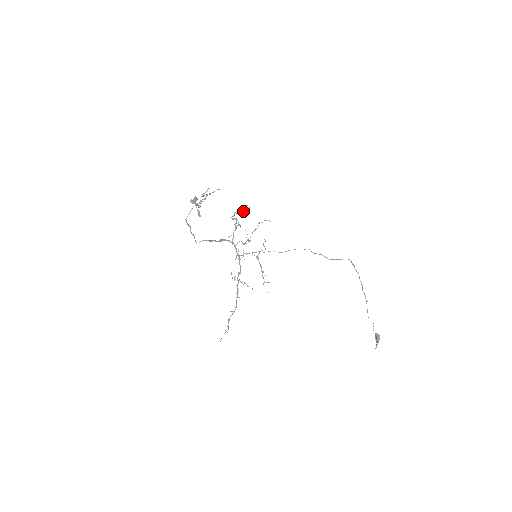
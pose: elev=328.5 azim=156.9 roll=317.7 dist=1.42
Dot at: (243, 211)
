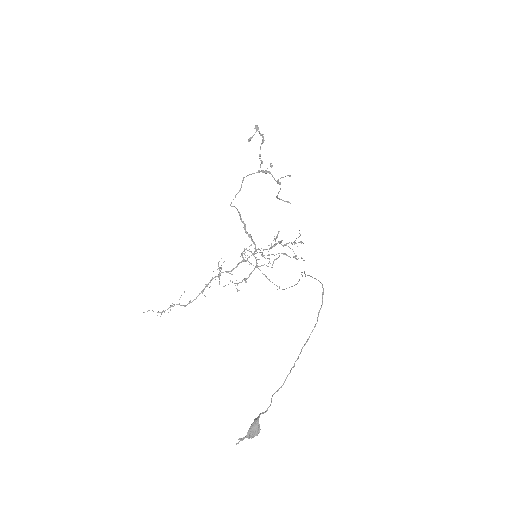
Dot at: occluded
